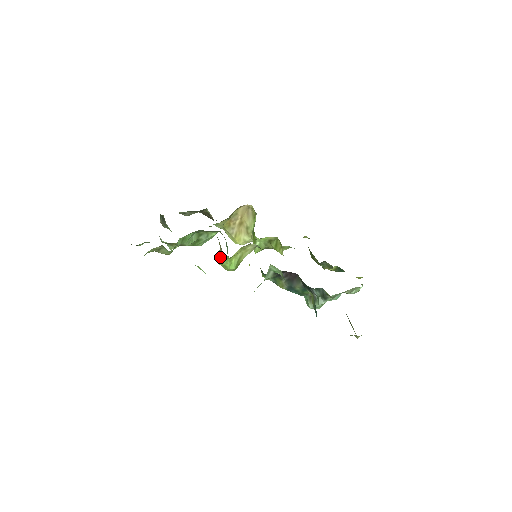
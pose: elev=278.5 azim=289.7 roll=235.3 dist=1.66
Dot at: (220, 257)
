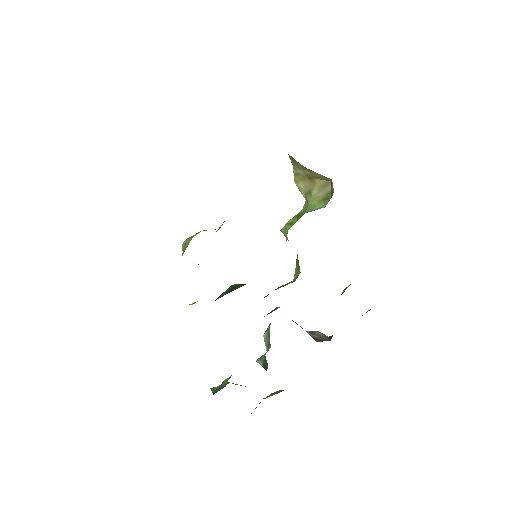
Dot at: (185, 244)
